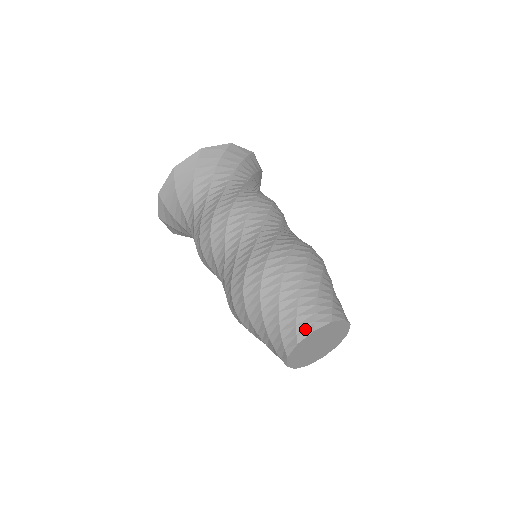
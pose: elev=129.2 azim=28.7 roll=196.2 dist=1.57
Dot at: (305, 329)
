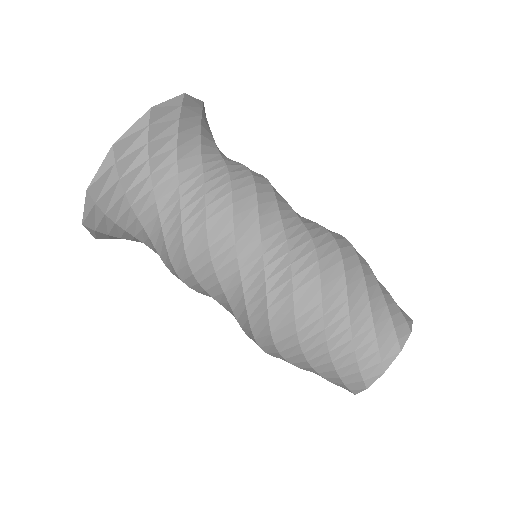
Dot at: (372, 372)
